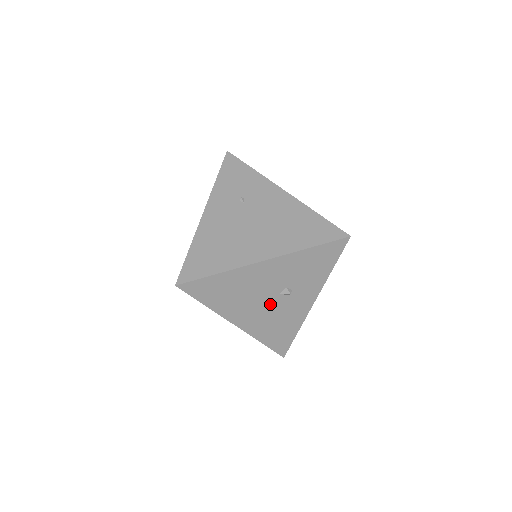
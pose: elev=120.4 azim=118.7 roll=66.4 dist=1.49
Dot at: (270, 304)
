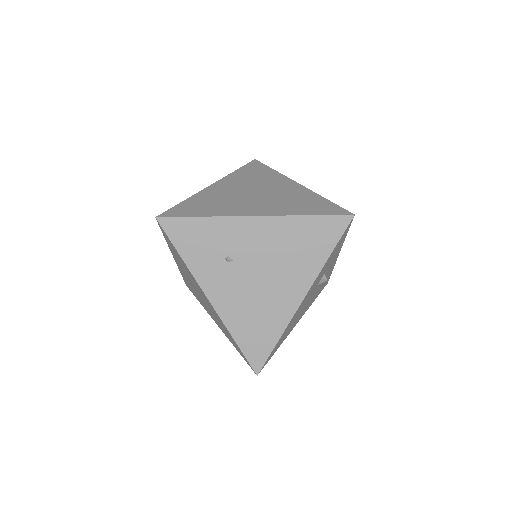
Dot at: (313, 294)
